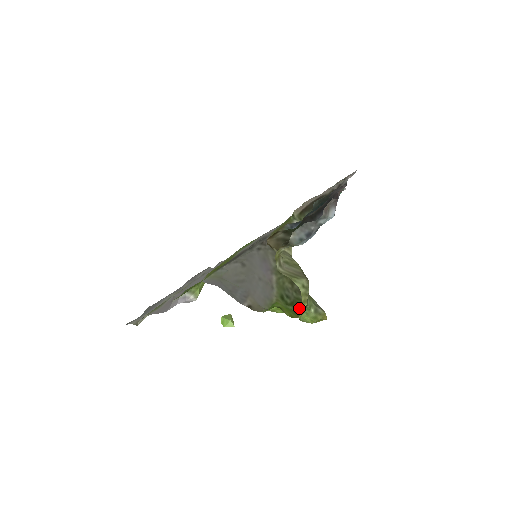
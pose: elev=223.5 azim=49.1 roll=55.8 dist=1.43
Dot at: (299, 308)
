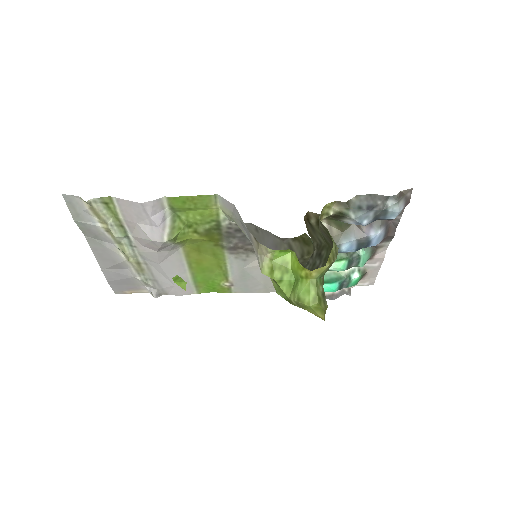
Dot at: occluded
